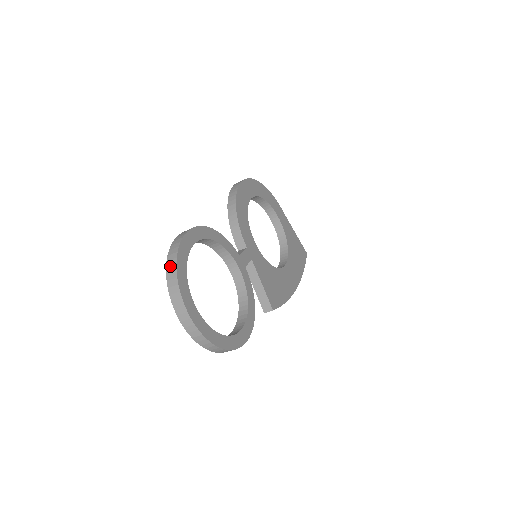
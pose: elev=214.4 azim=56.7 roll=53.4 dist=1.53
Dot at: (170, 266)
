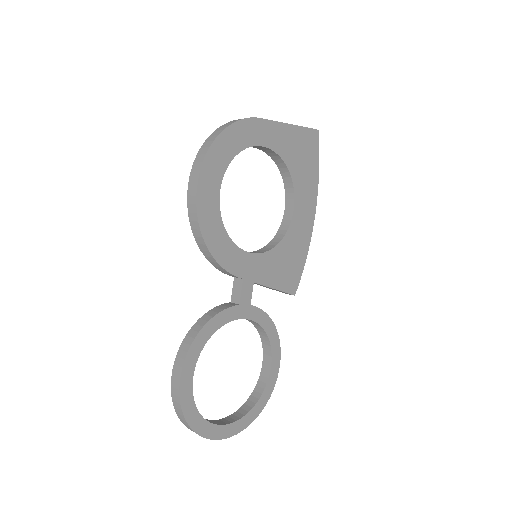
Dot at: (184, 424)
